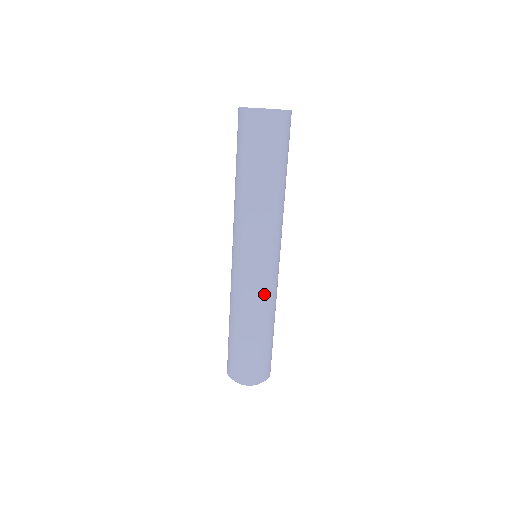
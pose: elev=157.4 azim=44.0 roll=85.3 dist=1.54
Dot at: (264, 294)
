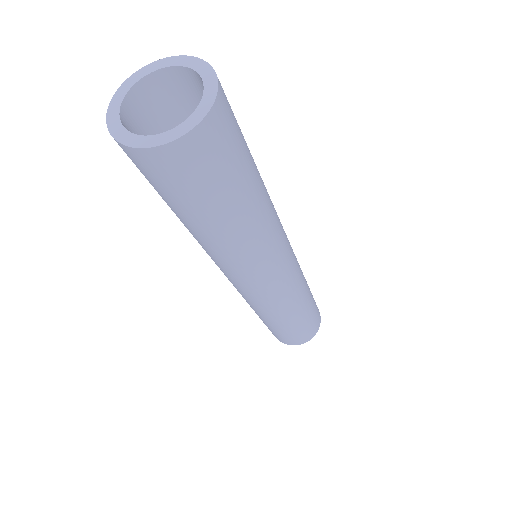
Dot at: (287, 298)
